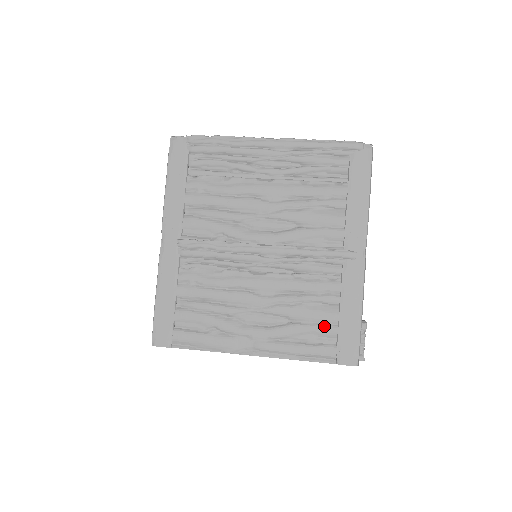
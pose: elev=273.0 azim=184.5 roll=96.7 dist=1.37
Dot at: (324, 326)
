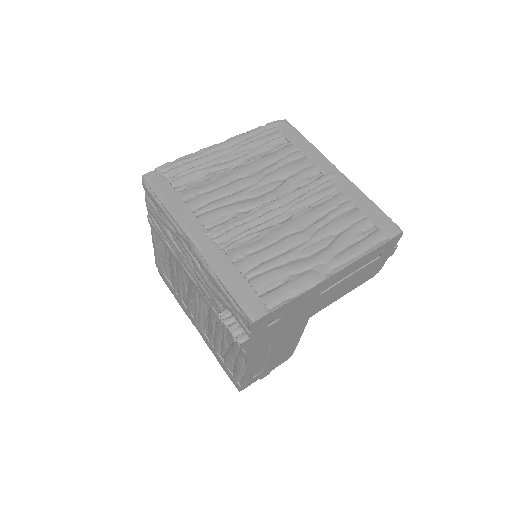
Dot at: (360, 222)
